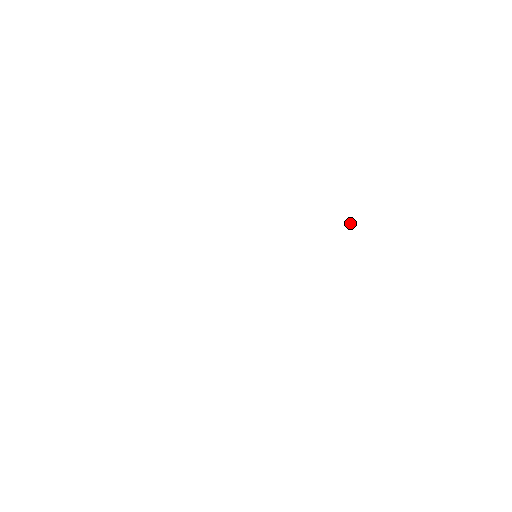
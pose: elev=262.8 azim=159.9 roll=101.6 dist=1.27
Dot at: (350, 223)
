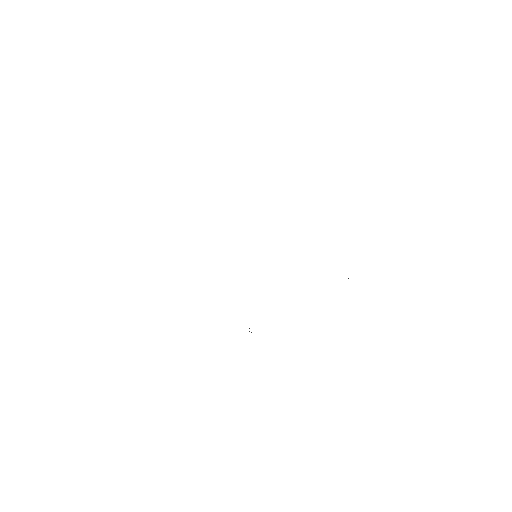
Dot at: occluded
